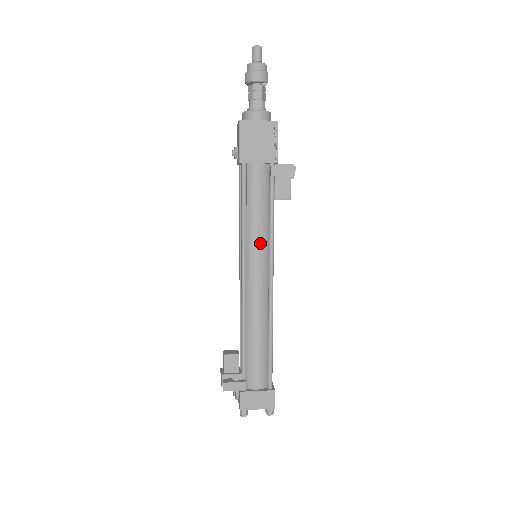
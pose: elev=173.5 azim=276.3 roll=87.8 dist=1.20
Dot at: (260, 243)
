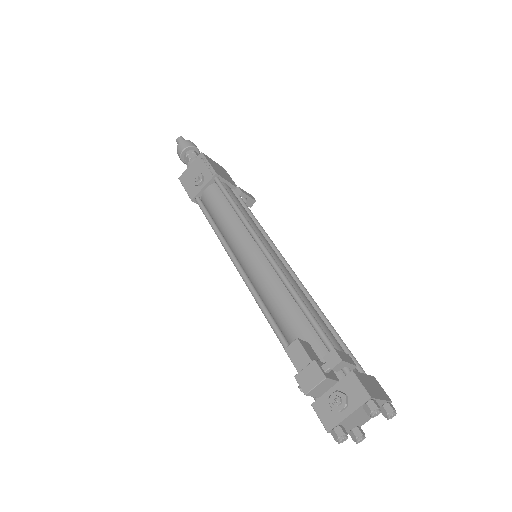
Dot at: (262, 234)
